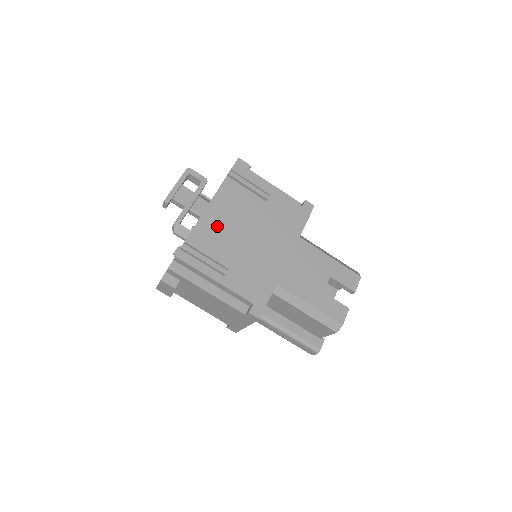
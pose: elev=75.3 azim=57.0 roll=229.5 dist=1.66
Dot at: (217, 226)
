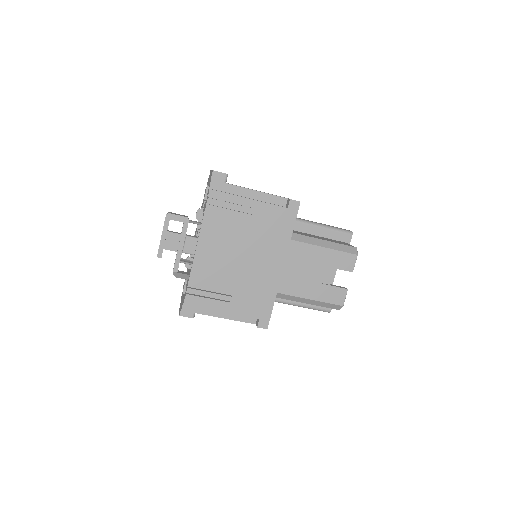
Dot at: (210, 264)
